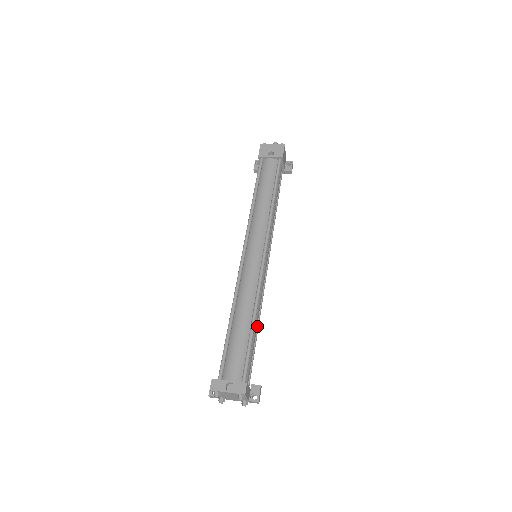
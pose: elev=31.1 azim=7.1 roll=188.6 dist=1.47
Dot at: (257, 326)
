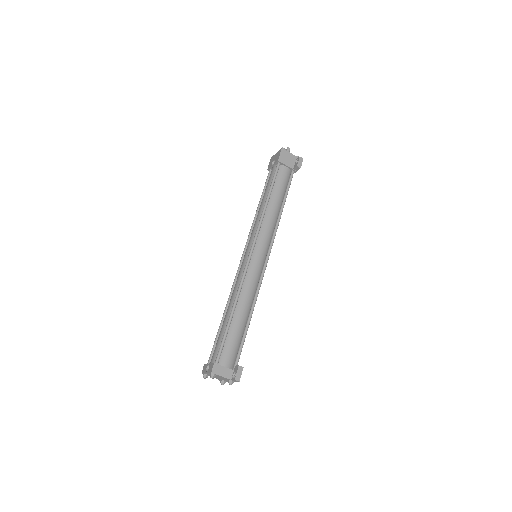
Dot at: (249, 316)
